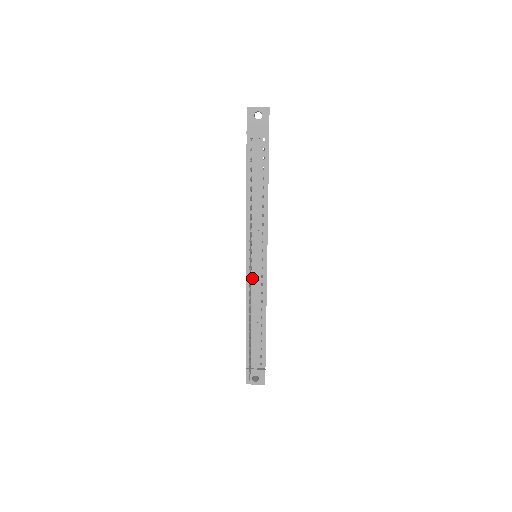
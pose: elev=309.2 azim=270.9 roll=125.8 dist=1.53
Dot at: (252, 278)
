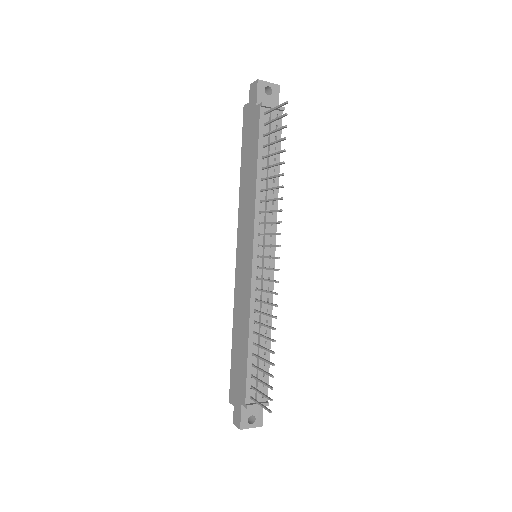
Dot at: (258, 281)
